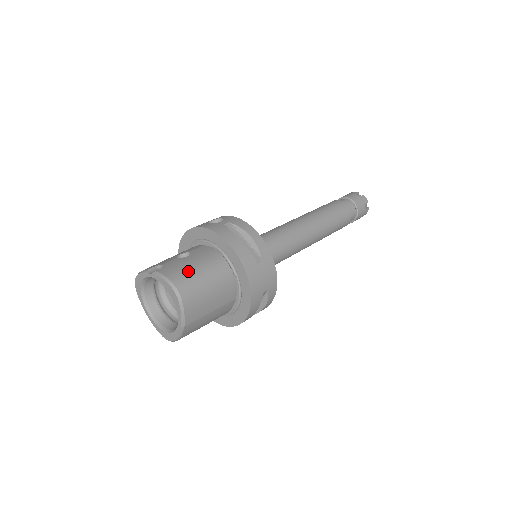
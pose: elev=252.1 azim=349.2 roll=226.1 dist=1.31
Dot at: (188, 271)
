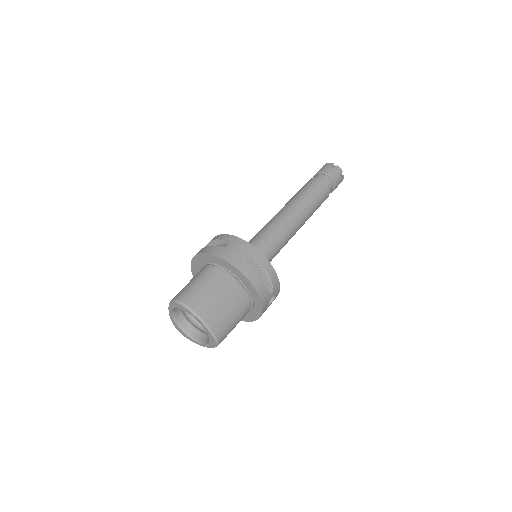
Dot at: (183, 288)
